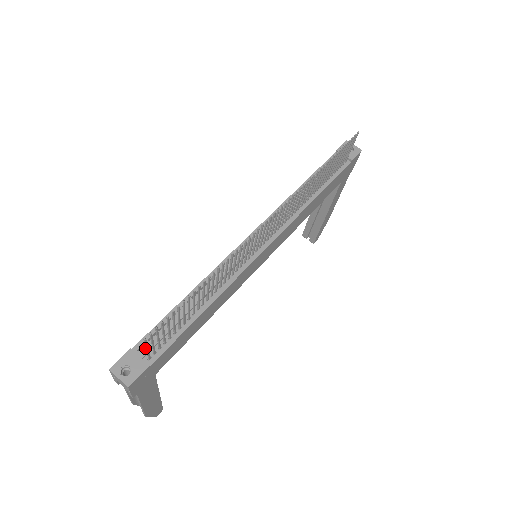
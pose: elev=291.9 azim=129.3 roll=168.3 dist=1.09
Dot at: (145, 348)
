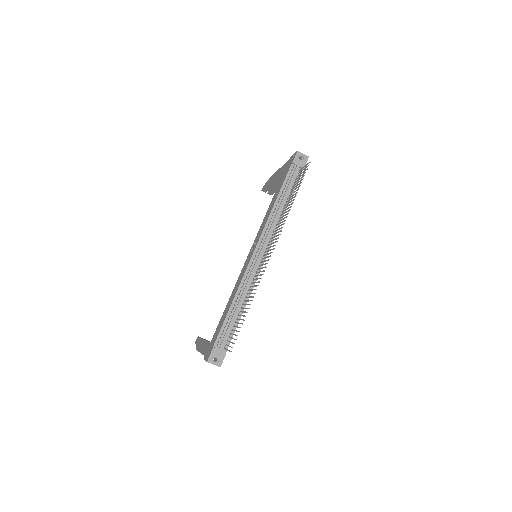
Dot at: (221, 344)
